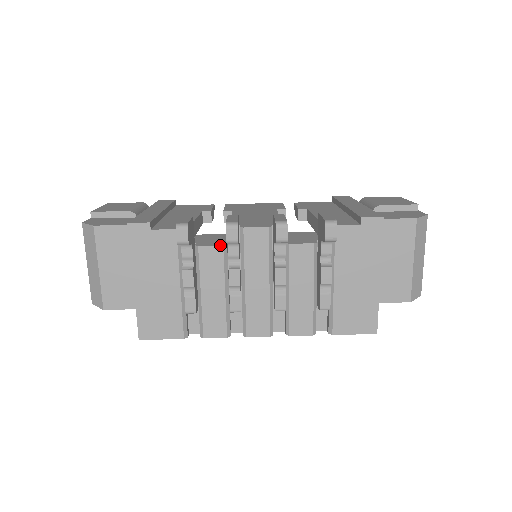
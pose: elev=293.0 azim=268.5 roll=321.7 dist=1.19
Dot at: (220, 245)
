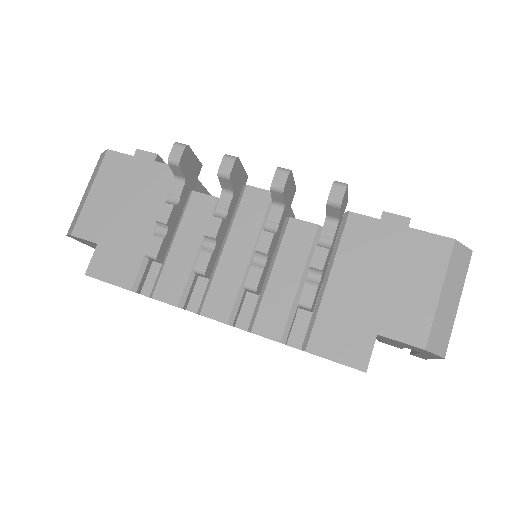
Dot at: occluded
